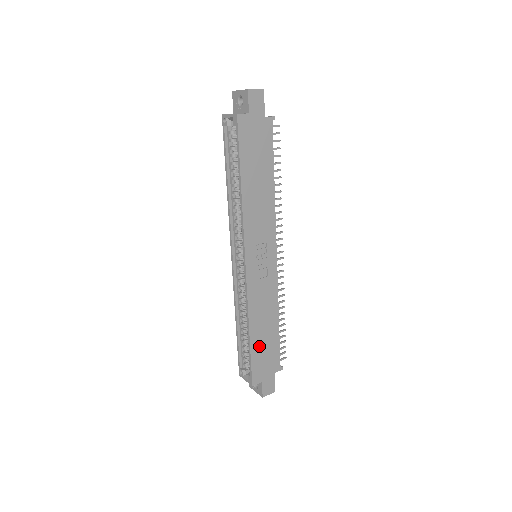
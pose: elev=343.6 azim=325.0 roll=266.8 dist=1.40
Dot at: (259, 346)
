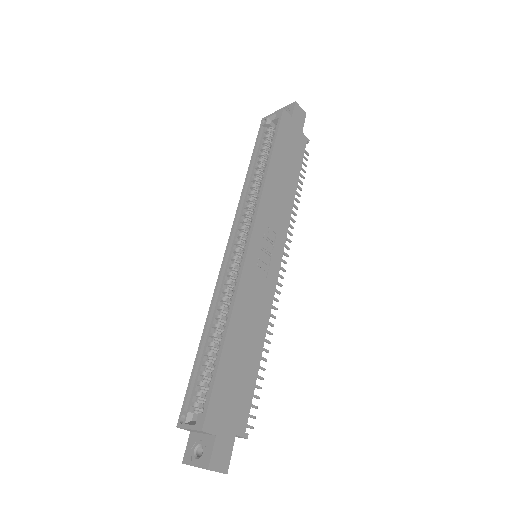
Dot at: (231, 367)
